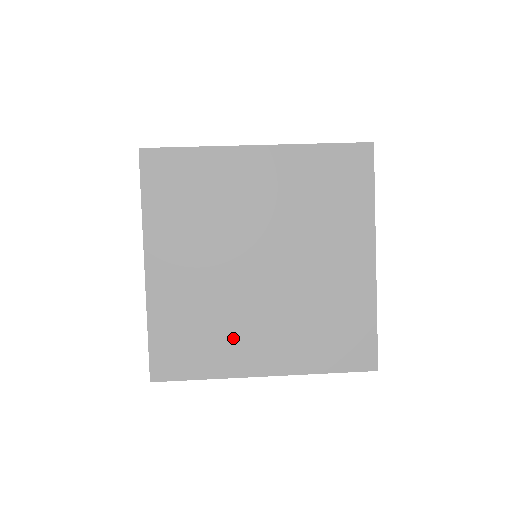
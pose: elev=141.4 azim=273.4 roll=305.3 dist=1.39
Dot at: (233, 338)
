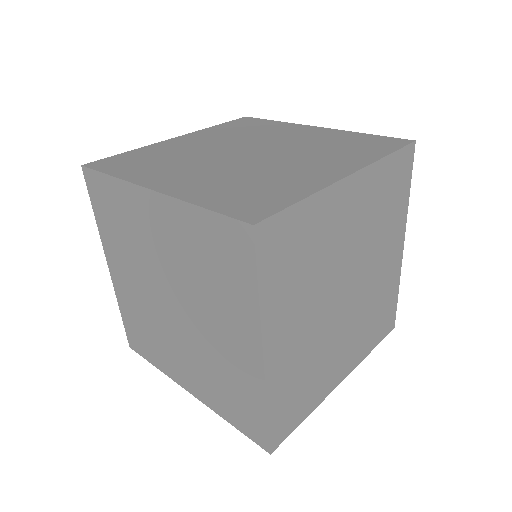
Dot at: (166, 351)
